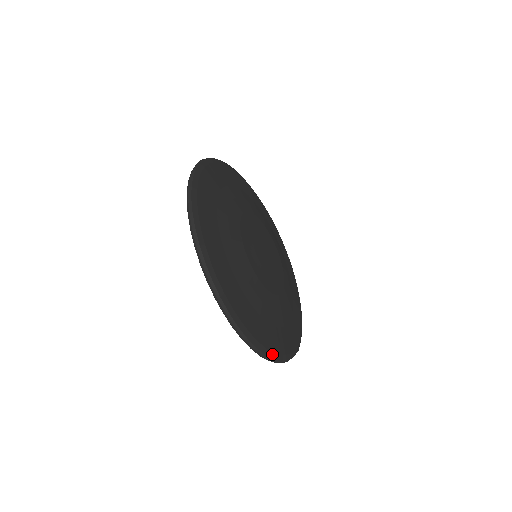
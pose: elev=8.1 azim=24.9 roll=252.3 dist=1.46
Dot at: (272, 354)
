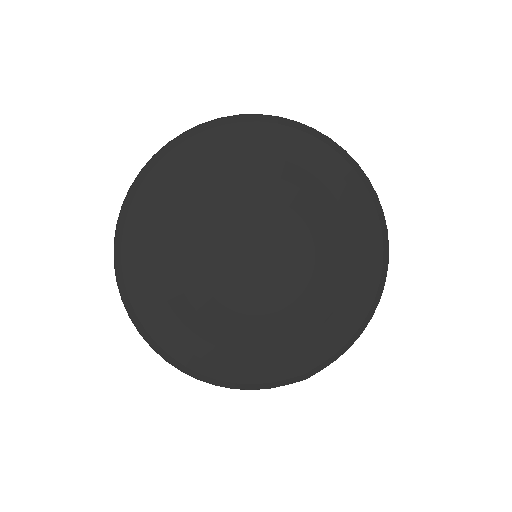
Dot at: (216, 381)
